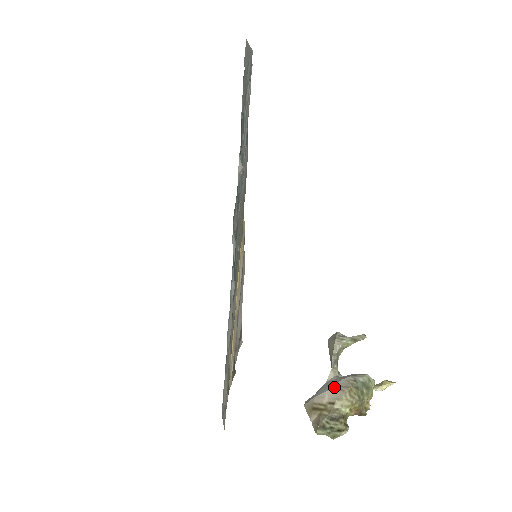
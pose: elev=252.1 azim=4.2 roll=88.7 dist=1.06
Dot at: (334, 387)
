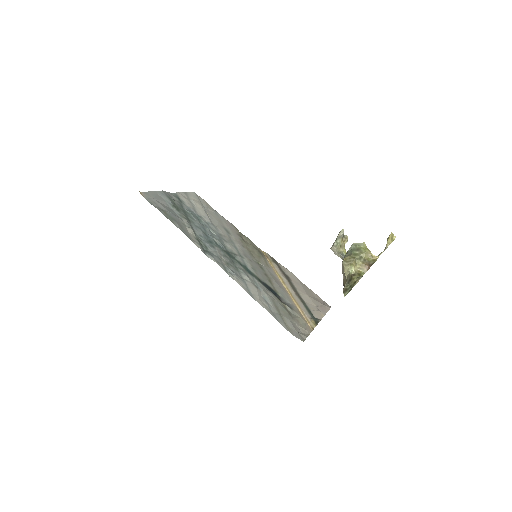
Dot at: (342, 268)
